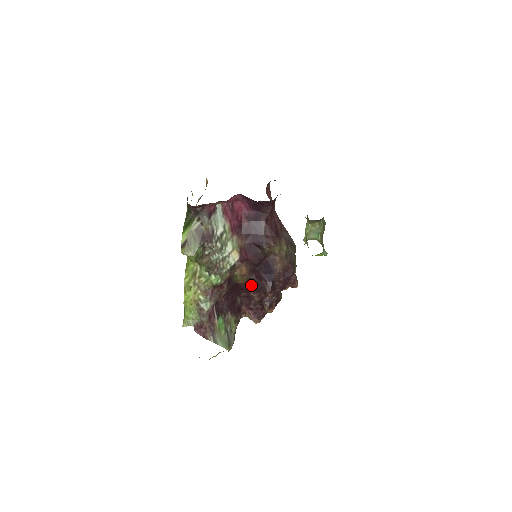
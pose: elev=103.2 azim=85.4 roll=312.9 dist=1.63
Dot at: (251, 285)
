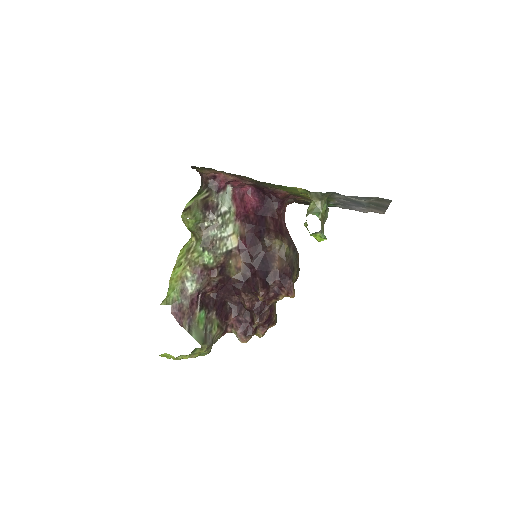
Dot at: (244, 284)
